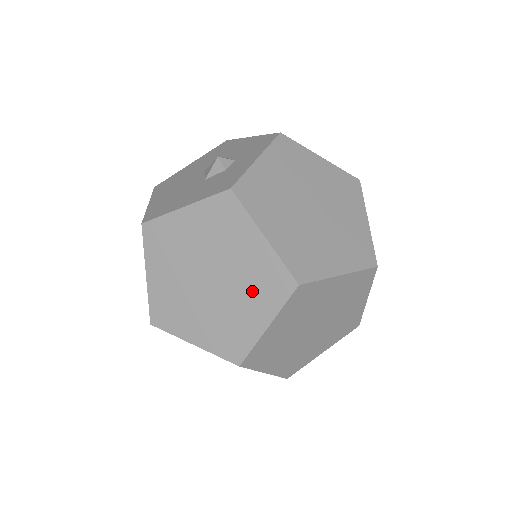
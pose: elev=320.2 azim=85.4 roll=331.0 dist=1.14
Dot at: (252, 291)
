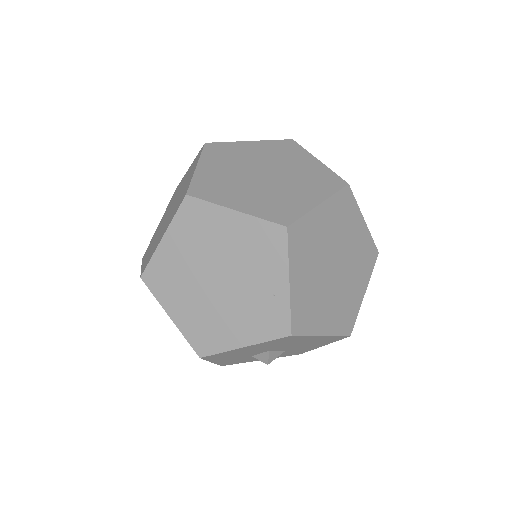
Dot at: occluded
